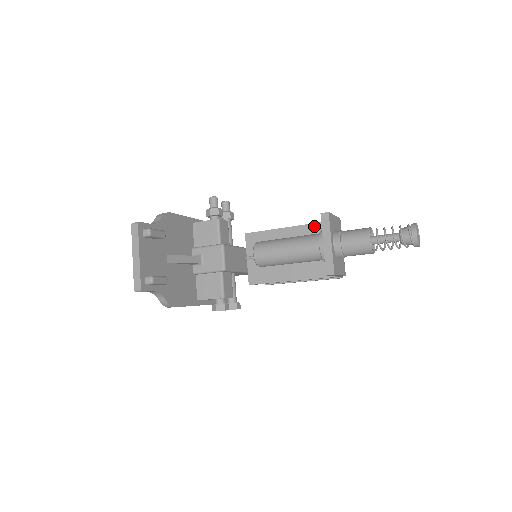
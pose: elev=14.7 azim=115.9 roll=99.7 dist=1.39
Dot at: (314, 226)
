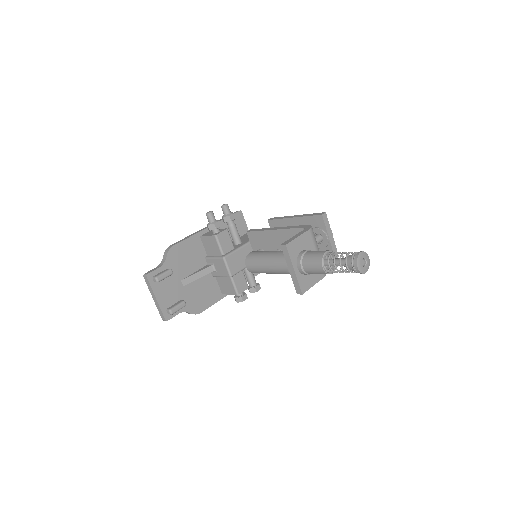
Dot at: (294, 231)
